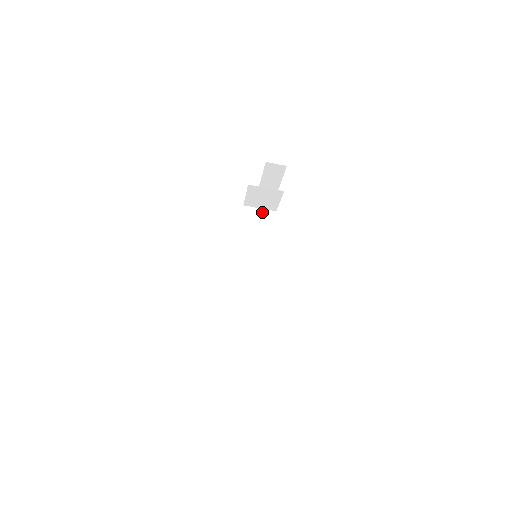
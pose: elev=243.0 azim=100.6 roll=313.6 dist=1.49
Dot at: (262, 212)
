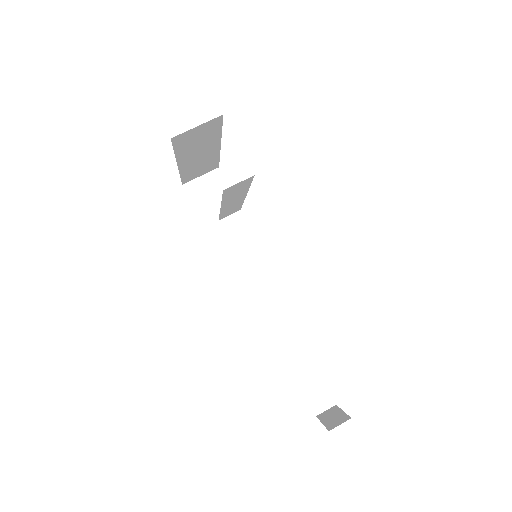
Dot at: (225, 216)
